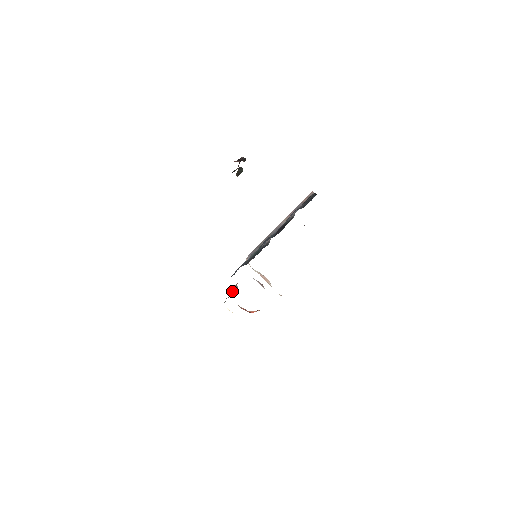
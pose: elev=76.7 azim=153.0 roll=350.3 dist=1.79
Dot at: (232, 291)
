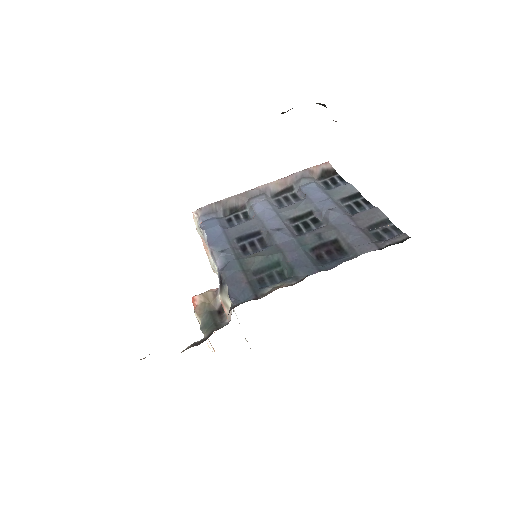
Dot at: (206, 302)
